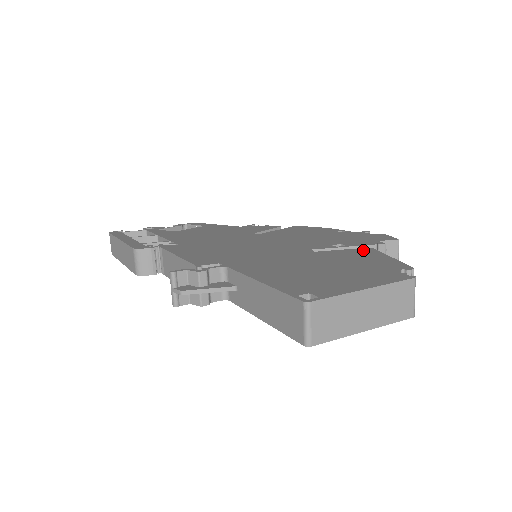
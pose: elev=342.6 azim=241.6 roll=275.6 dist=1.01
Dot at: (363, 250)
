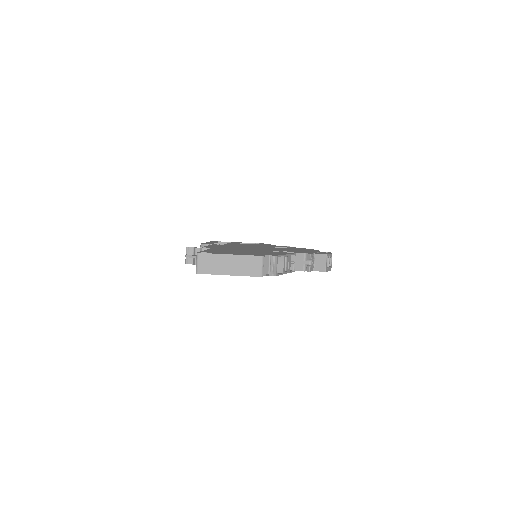
Dot at: occluded
